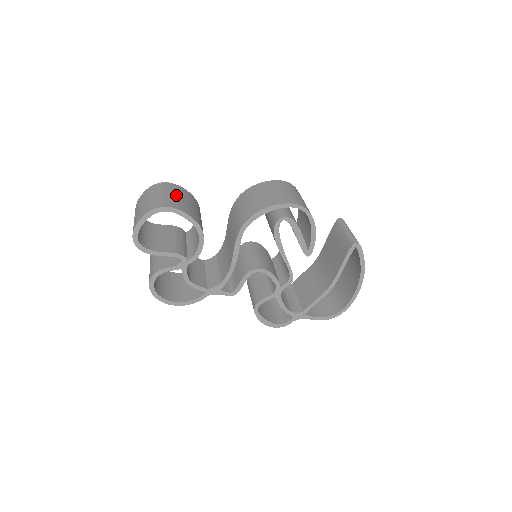
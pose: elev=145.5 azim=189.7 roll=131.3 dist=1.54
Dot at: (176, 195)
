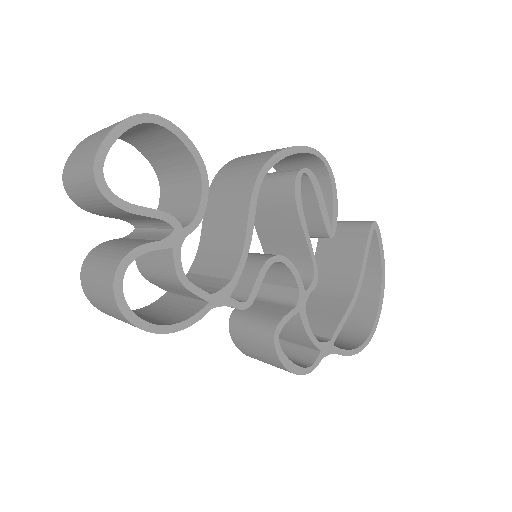
Dot at: occluded
